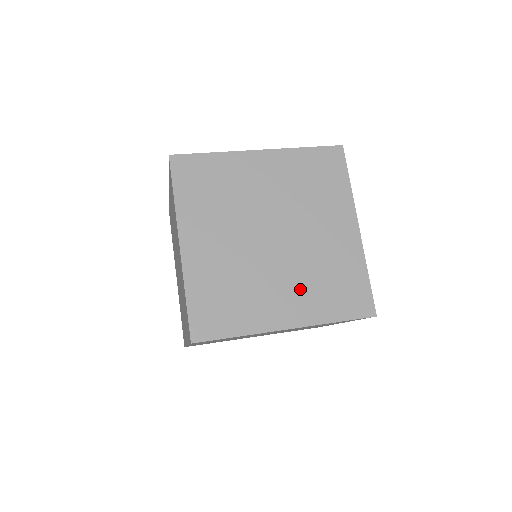
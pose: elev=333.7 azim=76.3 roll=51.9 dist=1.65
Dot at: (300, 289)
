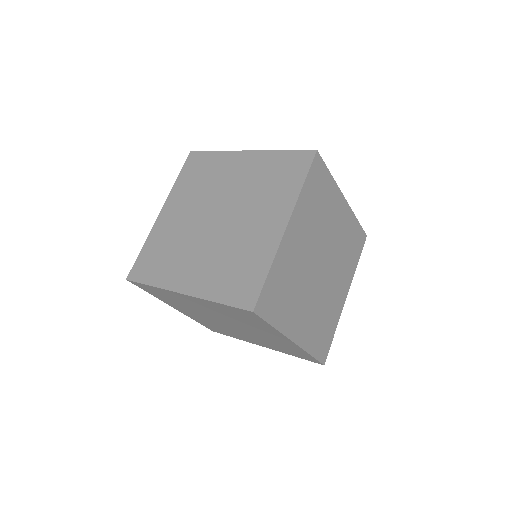
Dot at: (209, 265)
